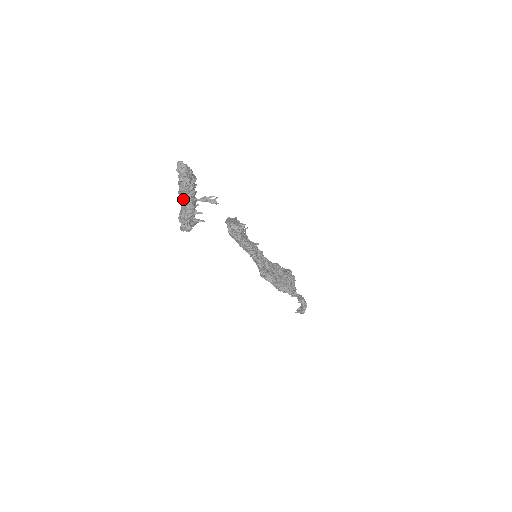
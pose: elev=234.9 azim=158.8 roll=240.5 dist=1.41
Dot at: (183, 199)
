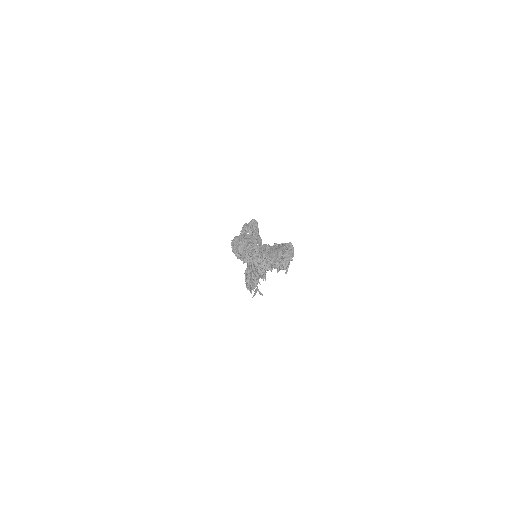
Dot at: (262, 264)
